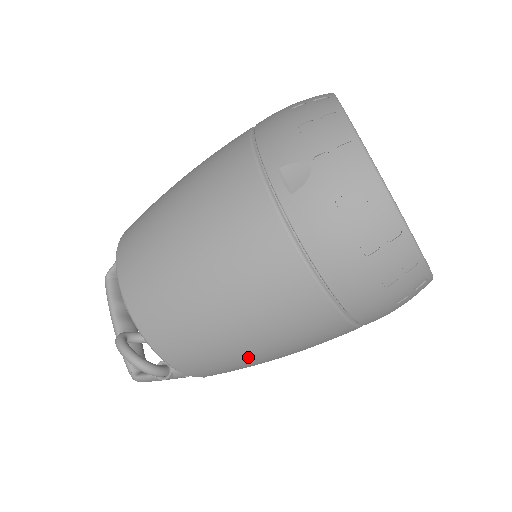
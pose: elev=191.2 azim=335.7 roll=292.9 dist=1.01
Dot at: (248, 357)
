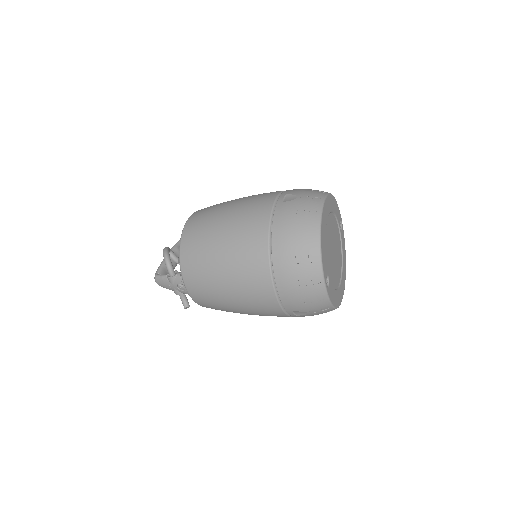
Dot at: (216, 275)
